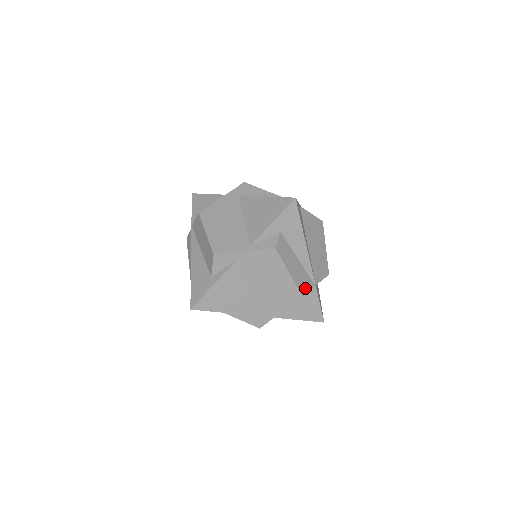
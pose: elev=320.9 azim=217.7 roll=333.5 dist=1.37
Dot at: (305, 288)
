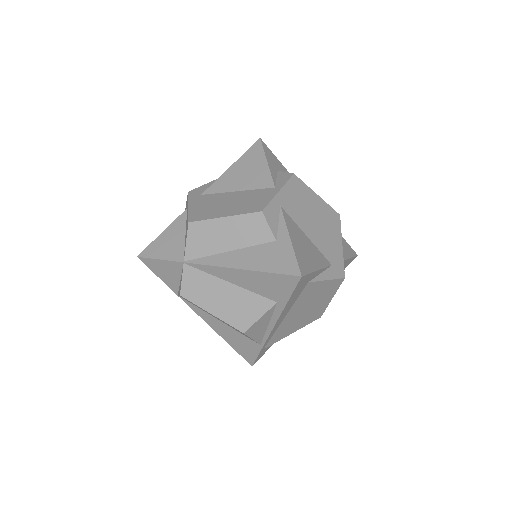
Dot at: occluded
